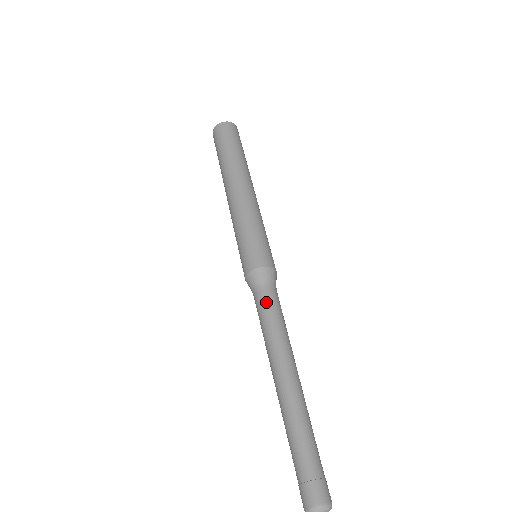
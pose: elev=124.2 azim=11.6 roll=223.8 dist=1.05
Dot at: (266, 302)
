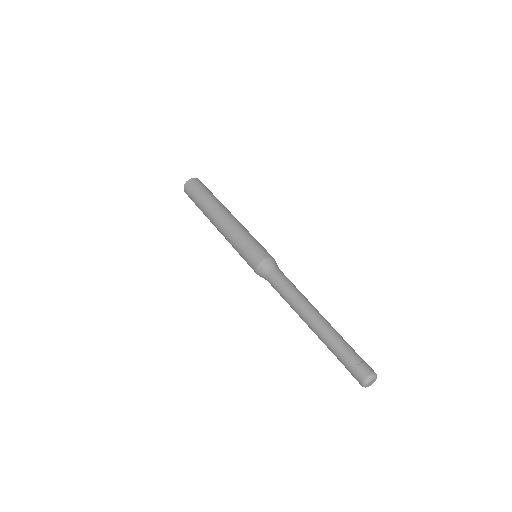
Dot at: (276, 281)
